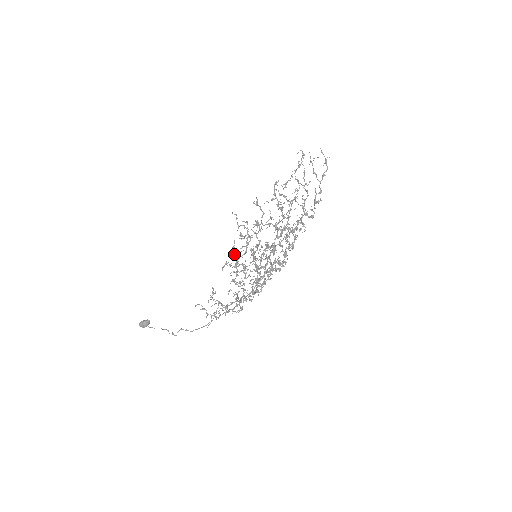
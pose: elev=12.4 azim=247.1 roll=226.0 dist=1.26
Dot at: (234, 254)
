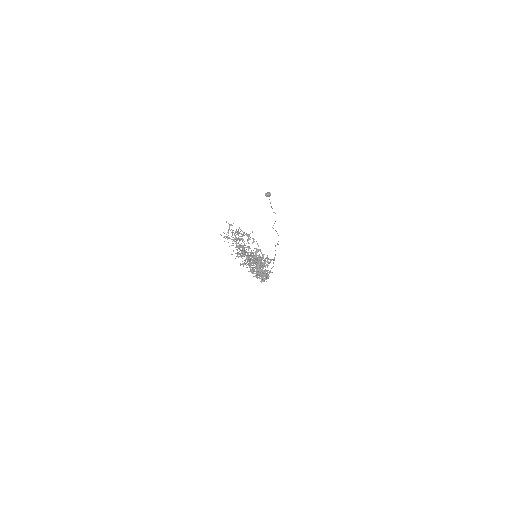
Dot at: occluded
